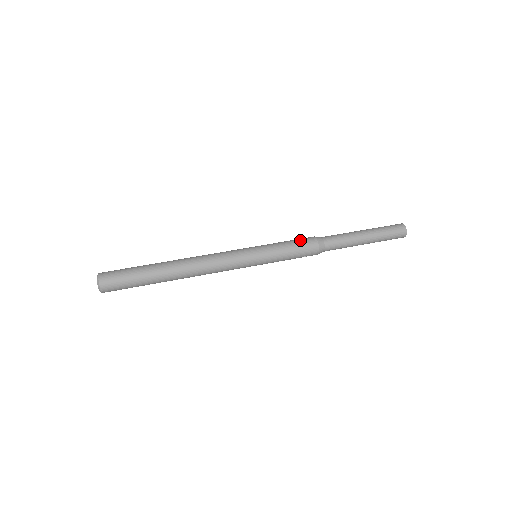
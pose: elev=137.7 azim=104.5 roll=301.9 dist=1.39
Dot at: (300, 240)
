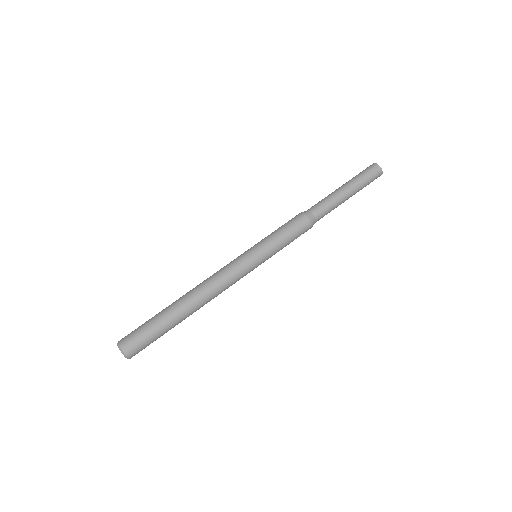
Dot at: (289, 222)
